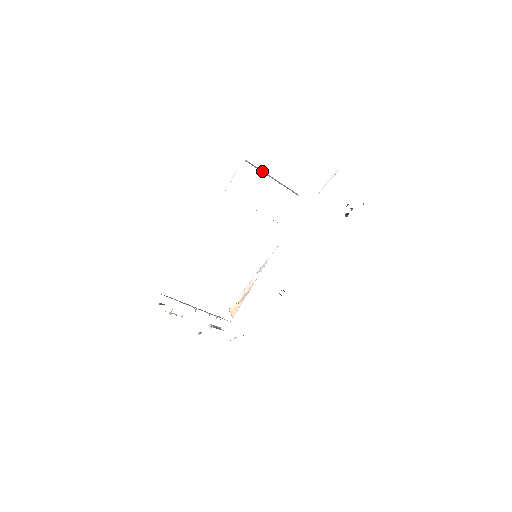
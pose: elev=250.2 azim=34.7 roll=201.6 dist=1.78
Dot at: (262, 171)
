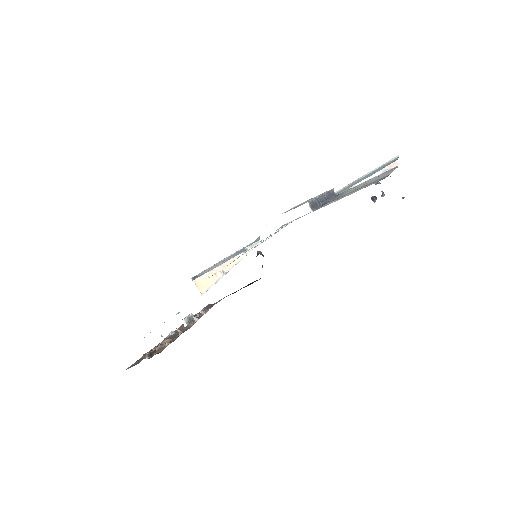
Dot at: (318, 200)
